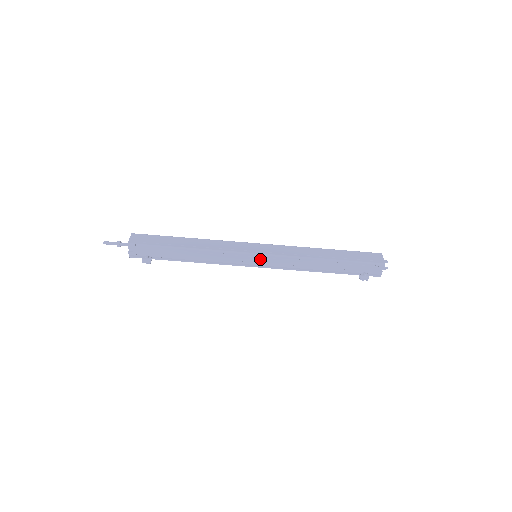
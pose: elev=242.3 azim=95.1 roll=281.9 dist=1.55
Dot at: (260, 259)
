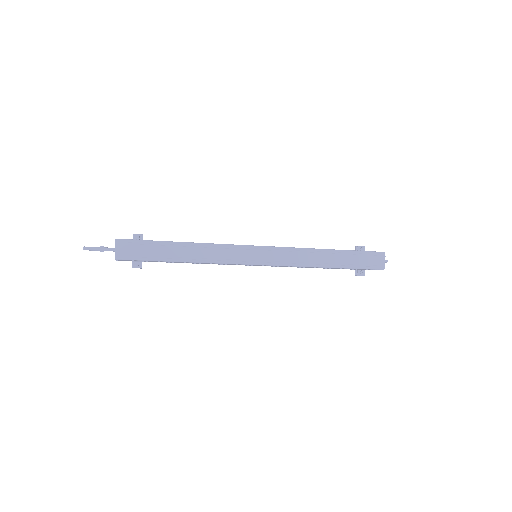
Dot at: (261, 265)
